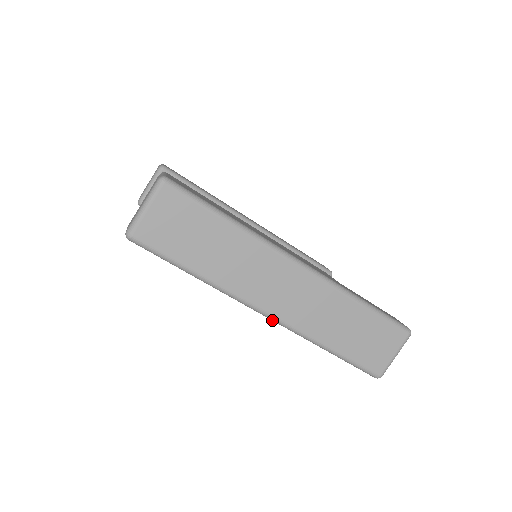
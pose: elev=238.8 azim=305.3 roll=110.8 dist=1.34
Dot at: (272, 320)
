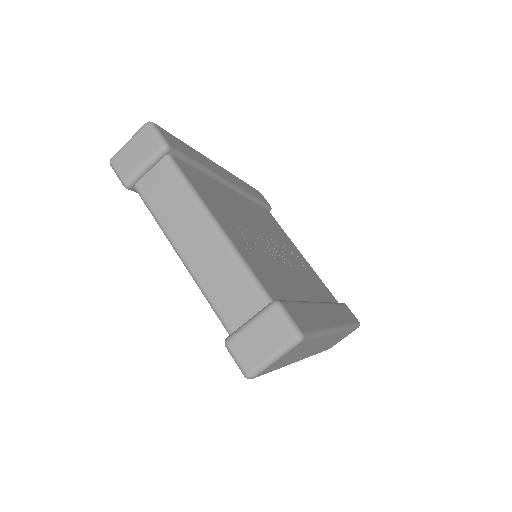
Dot at: occluded
